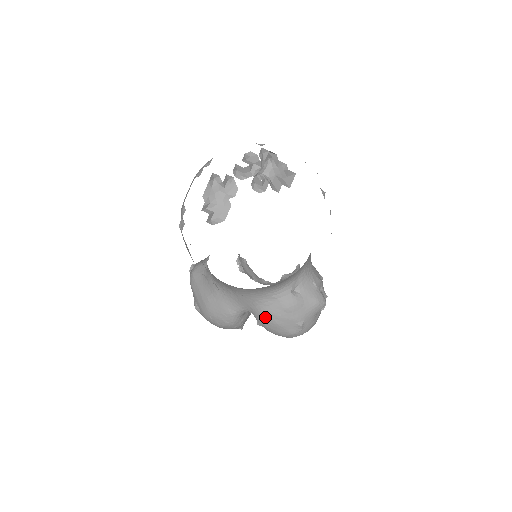
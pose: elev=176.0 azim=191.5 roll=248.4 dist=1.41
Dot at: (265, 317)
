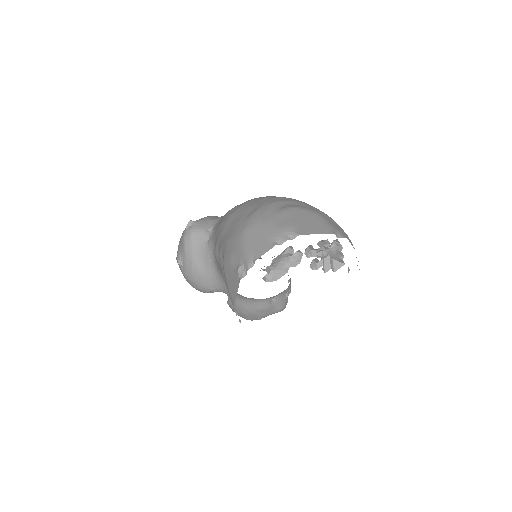
Dot at: (238, 306)
